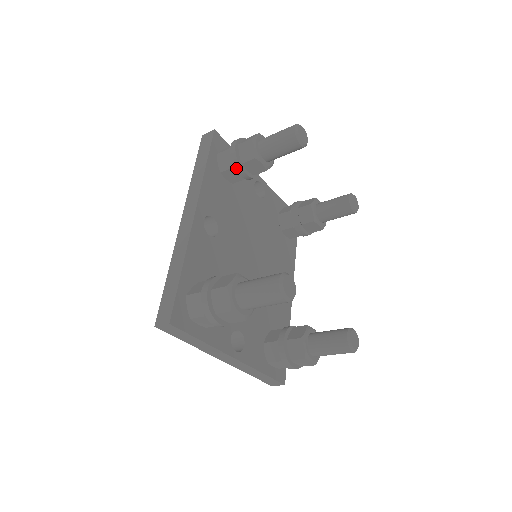
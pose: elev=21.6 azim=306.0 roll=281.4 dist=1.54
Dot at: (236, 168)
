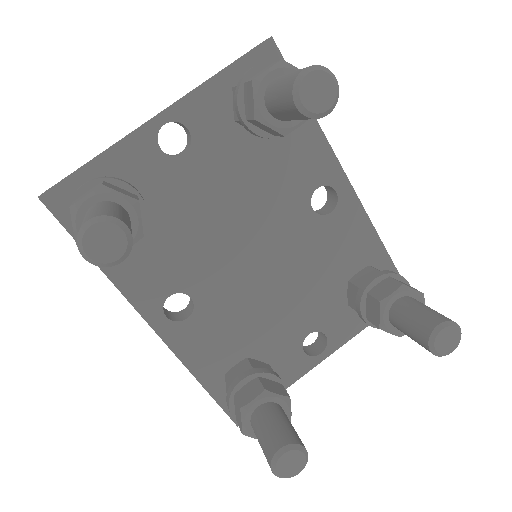
Dot at: occluded
